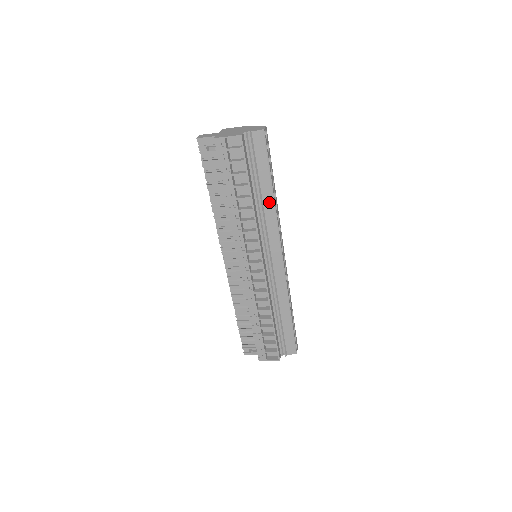
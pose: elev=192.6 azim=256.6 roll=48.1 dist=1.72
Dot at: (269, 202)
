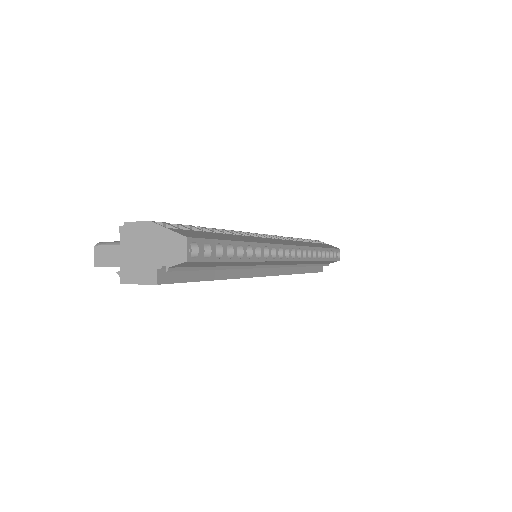
Dot at: (245, 263)
